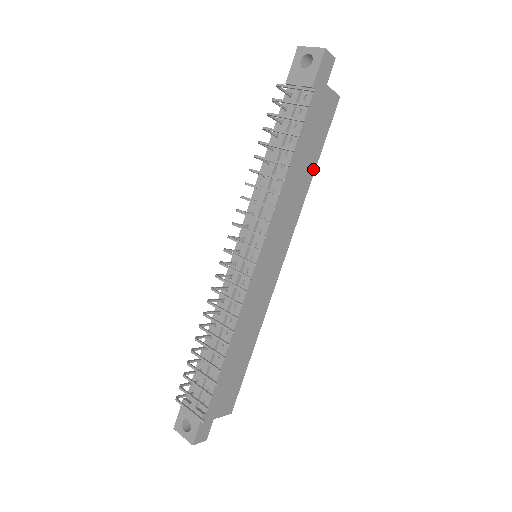
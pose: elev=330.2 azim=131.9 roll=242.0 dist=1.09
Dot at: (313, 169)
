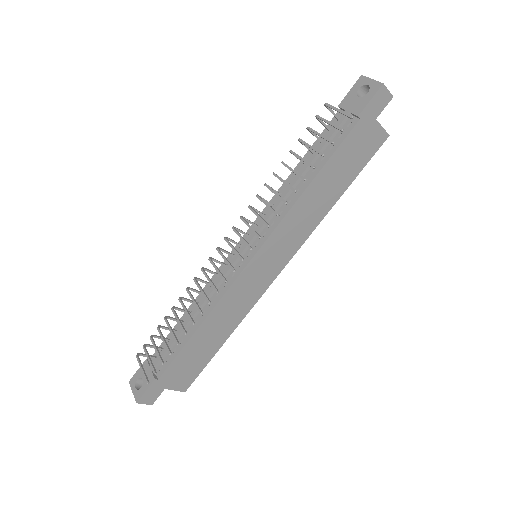
Dot at: (339, 195)
